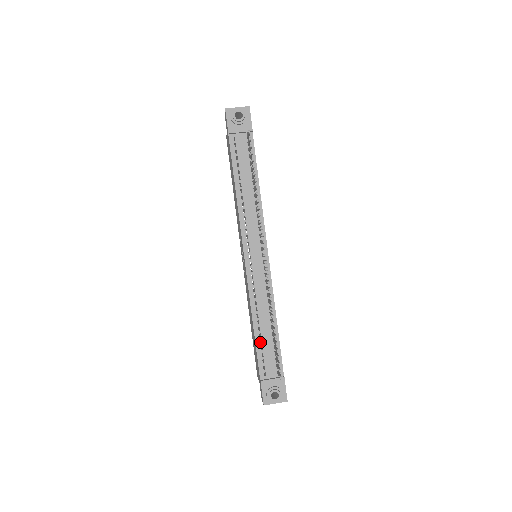
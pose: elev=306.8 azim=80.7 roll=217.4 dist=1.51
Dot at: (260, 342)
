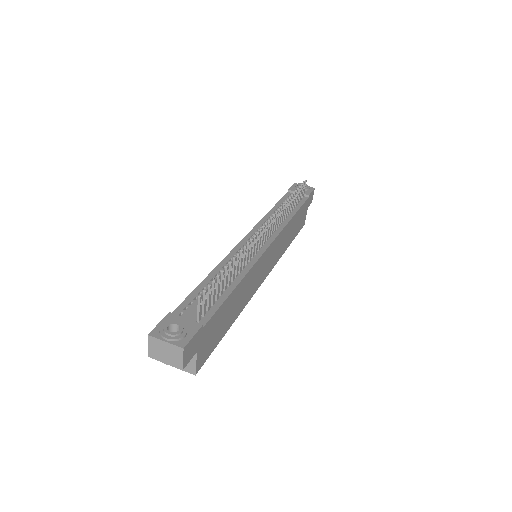
Dot at: occluded
